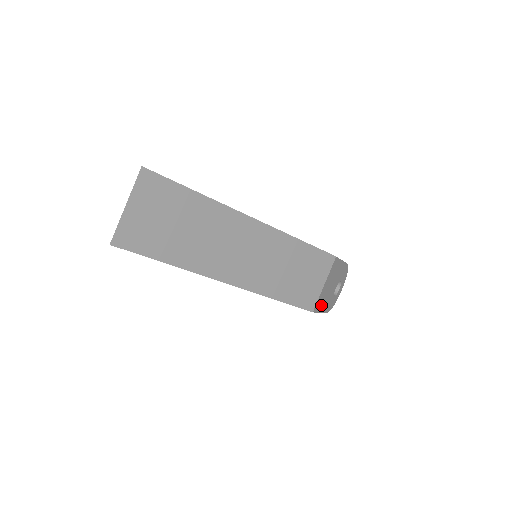
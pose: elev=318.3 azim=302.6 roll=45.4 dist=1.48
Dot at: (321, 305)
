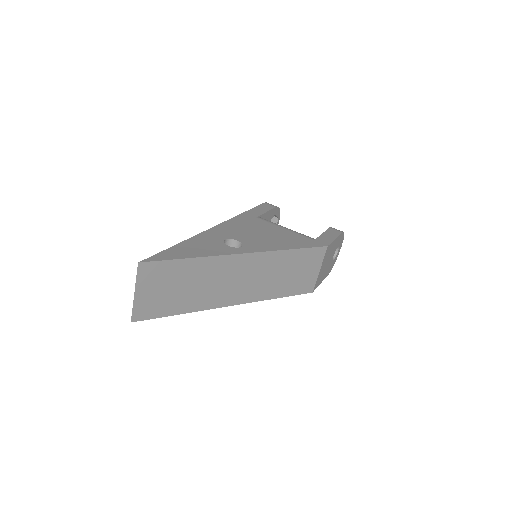
Dot at: (320, 279)
